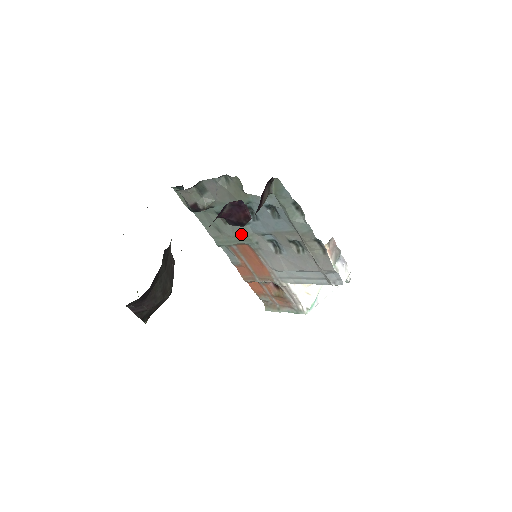
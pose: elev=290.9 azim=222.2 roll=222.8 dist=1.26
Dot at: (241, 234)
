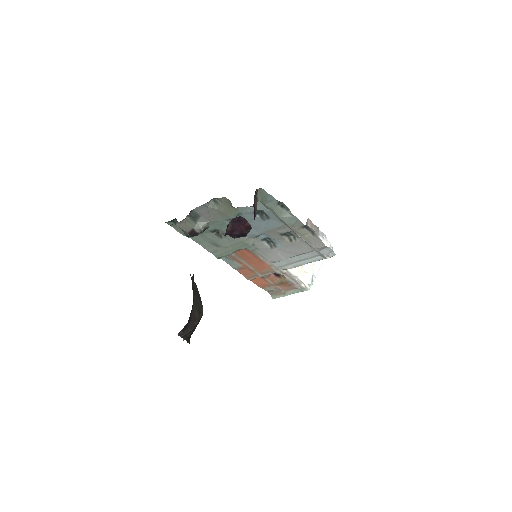
Dot at: (237, 242)
